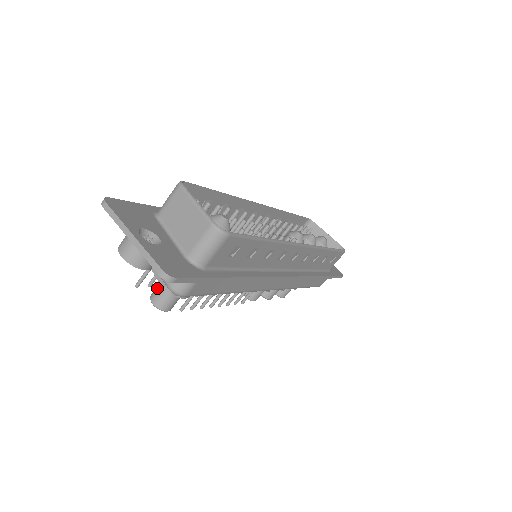
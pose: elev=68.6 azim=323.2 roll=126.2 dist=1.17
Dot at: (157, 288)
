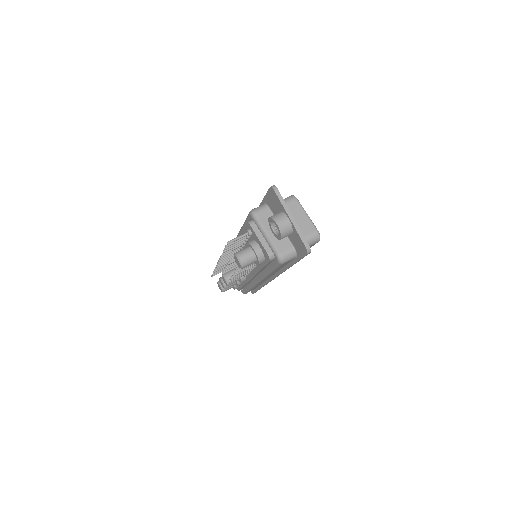
Dot at: (245, 251)
